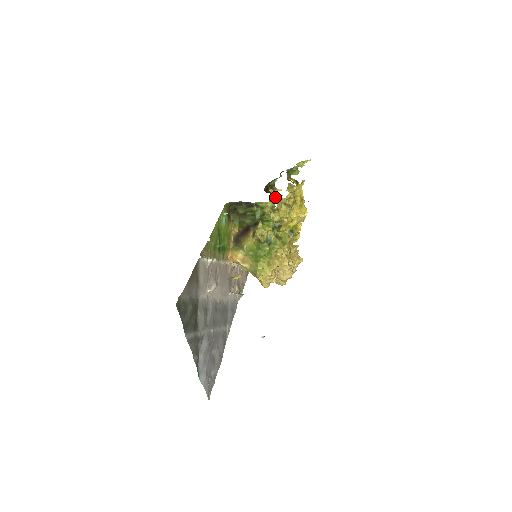
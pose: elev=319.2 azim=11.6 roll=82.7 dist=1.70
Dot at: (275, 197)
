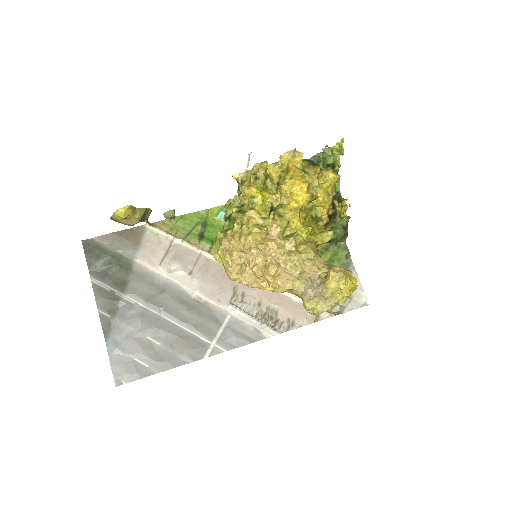
Dot at: (342, 209)
